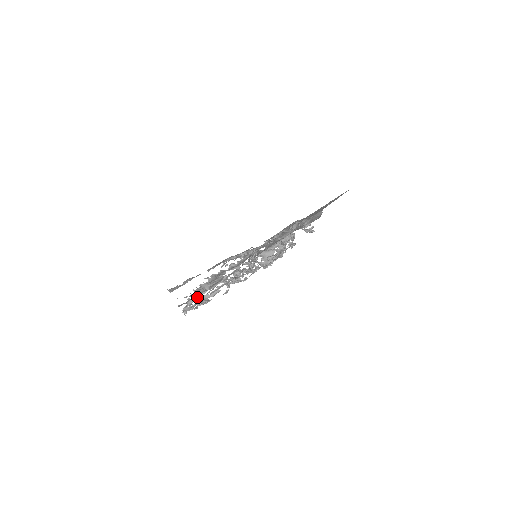
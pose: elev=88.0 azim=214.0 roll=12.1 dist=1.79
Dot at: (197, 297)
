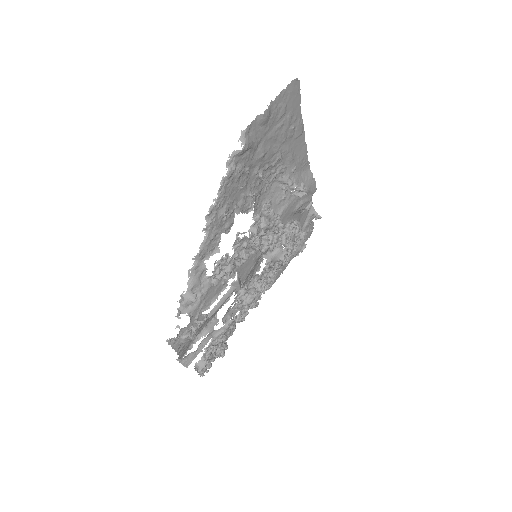
Dot at: (218, 355)
